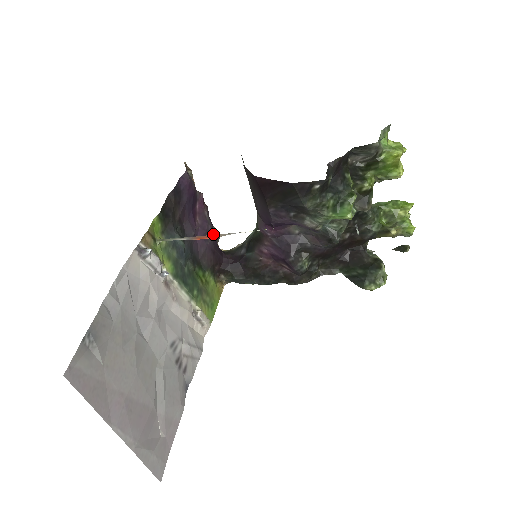
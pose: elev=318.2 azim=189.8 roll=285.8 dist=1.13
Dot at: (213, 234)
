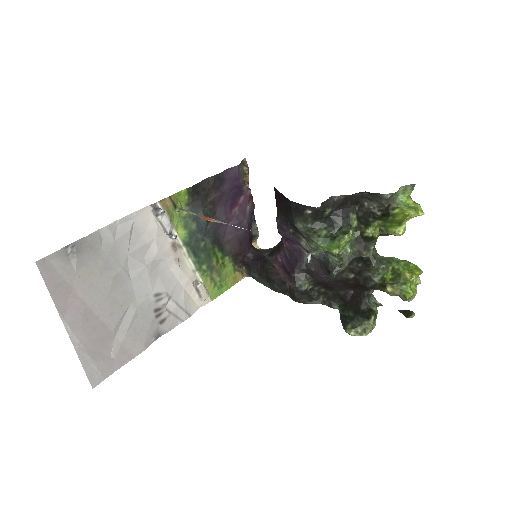
Dot at: (247, 228)
